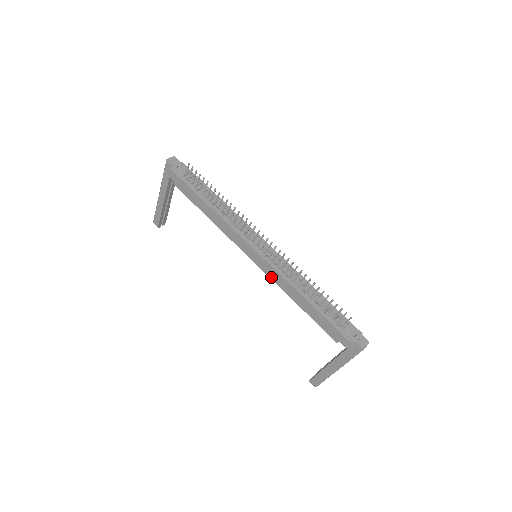
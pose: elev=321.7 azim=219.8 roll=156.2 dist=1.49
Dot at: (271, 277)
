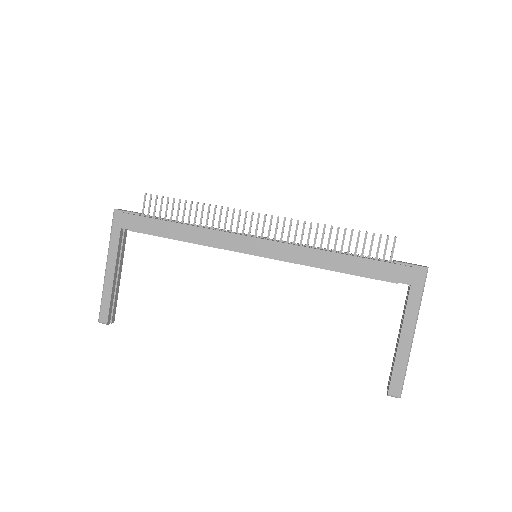
Dot at: (286, 259)
